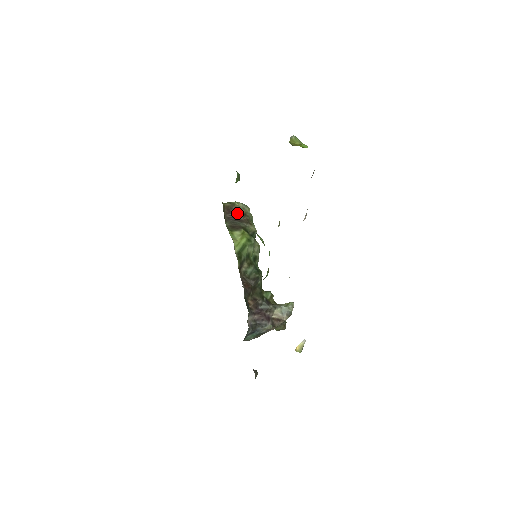
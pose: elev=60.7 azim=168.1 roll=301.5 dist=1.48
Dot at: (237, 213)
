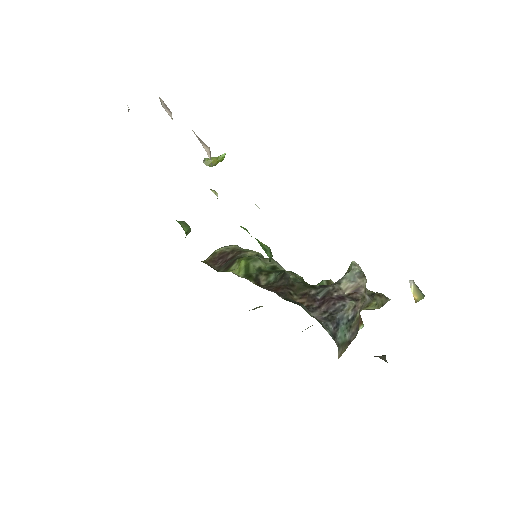
Dot at: (224, 256)
